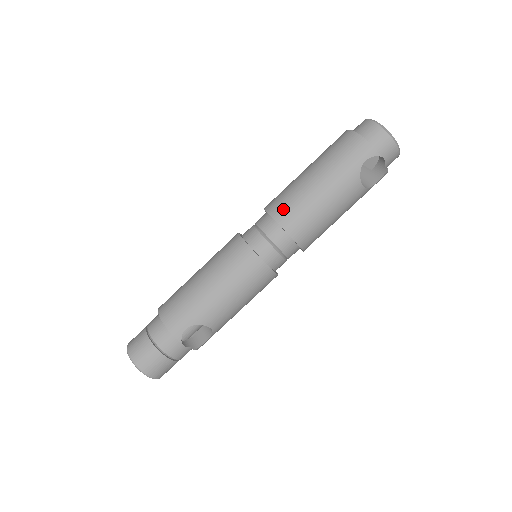
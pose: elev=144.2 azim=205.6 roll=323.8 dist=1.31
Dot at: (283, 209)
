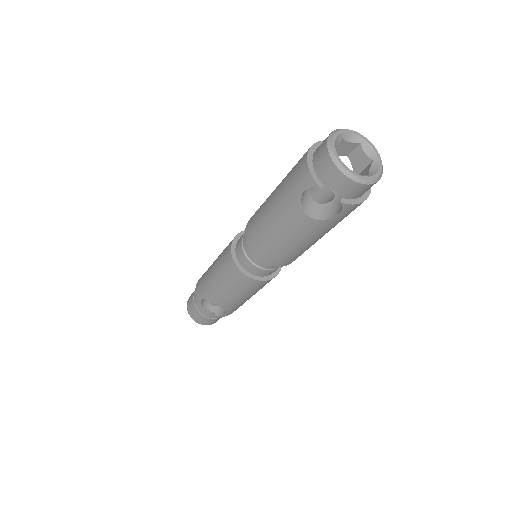
Dot at: (251, 223)
